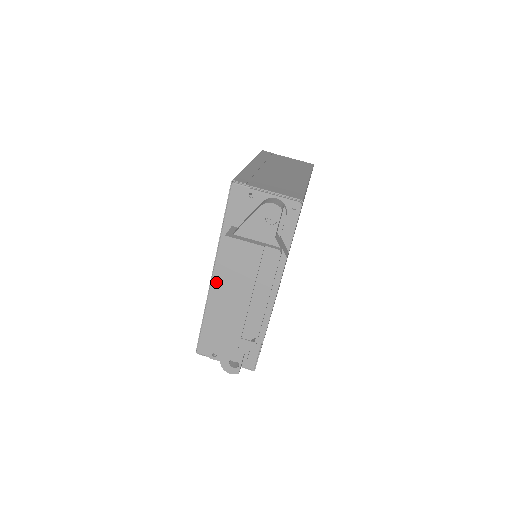
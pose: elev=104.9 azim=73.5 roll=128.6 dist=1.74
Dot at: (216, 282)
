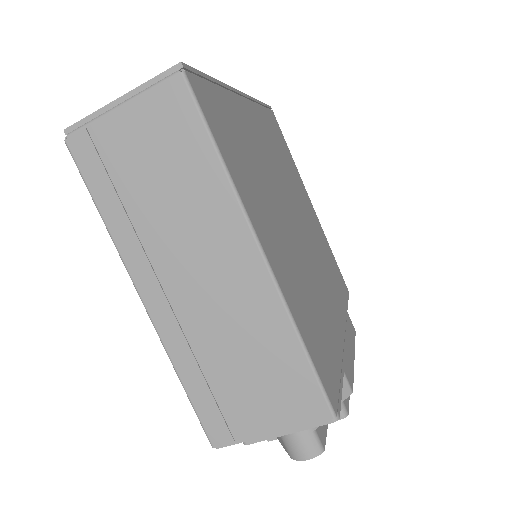
Dot at: occluded
